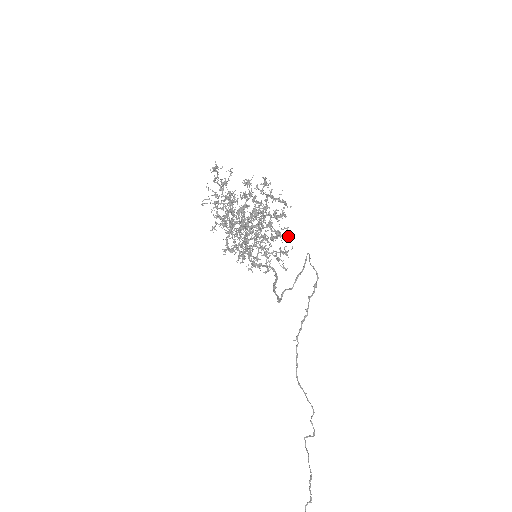
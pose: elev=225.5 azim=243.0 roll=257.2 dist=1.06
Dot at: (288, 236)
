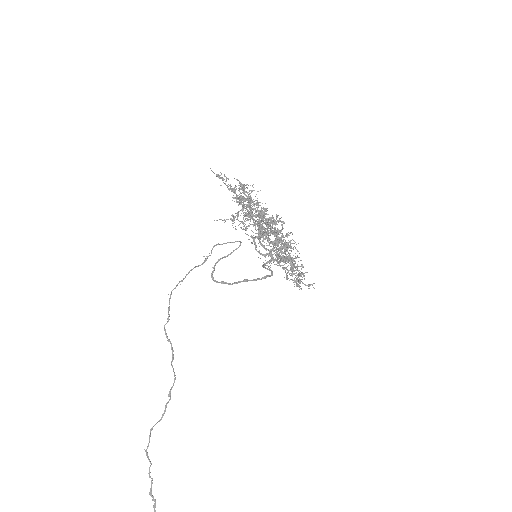
Dot at: (277, 240)
